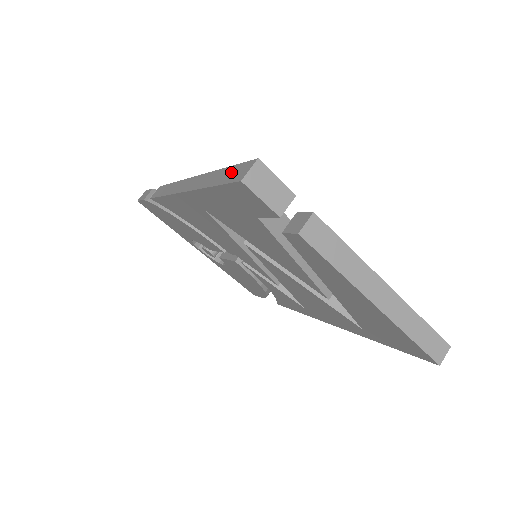
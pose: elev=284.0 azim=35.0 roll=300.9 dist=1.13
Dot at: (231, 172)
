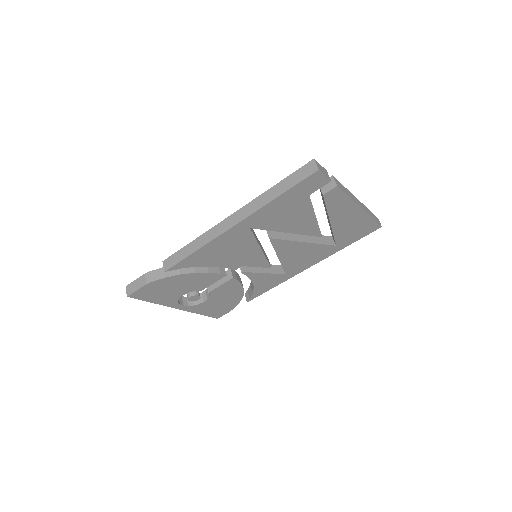
Dot at: (294, 177)
